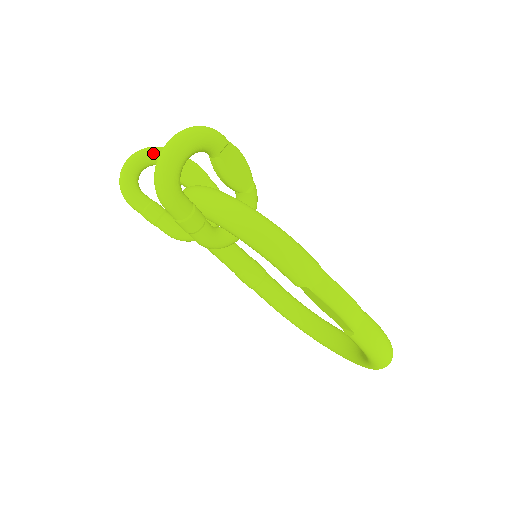
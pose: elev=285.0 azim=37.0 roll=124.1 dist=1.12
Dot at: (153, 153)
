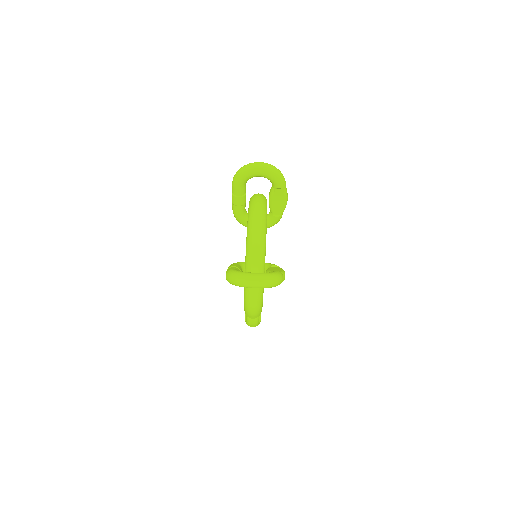
Dot at: (274, 180)
